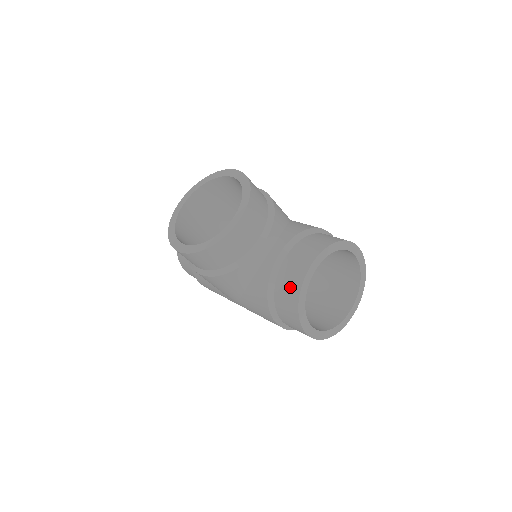
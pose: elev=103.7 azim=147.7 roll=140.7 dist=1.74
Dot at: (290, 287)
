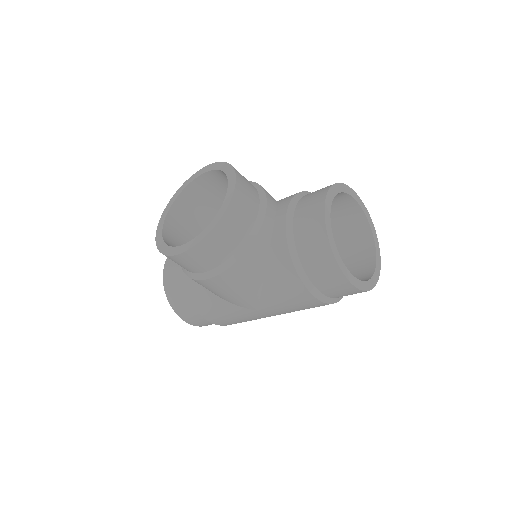
Dot at: (314, 237)
